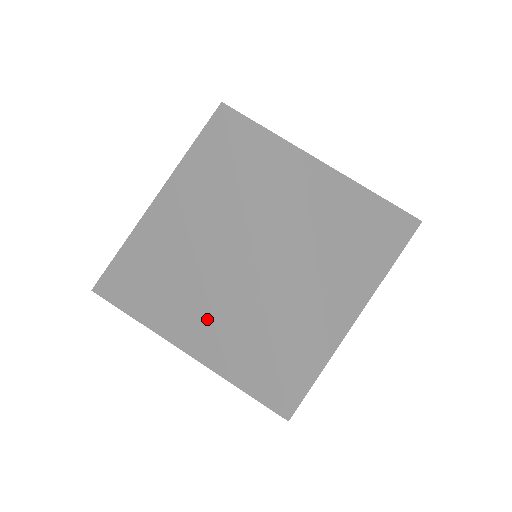
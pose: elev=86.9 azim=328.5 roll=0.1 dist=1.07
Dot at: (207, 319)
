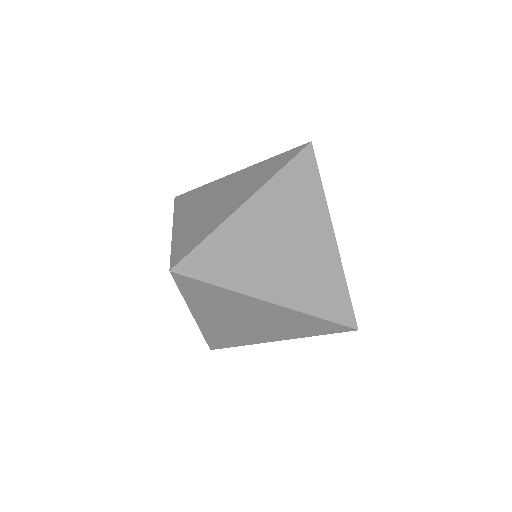
Dot at: (200, 218)
